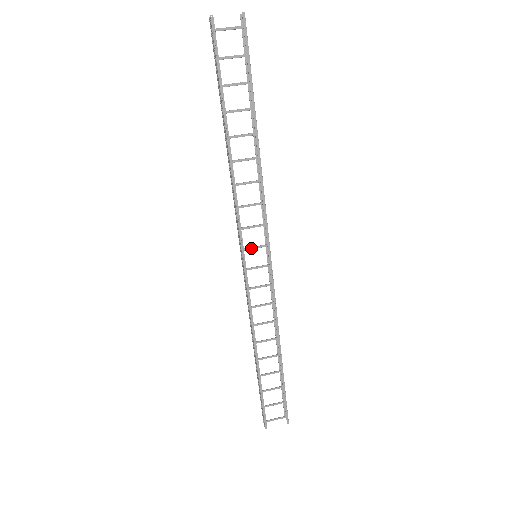
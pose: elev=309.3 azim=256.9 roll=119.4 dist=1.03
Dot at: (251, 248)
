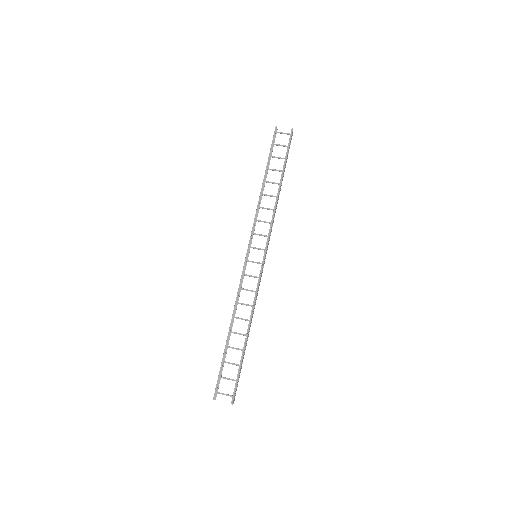
Dot at: (254, 248)
